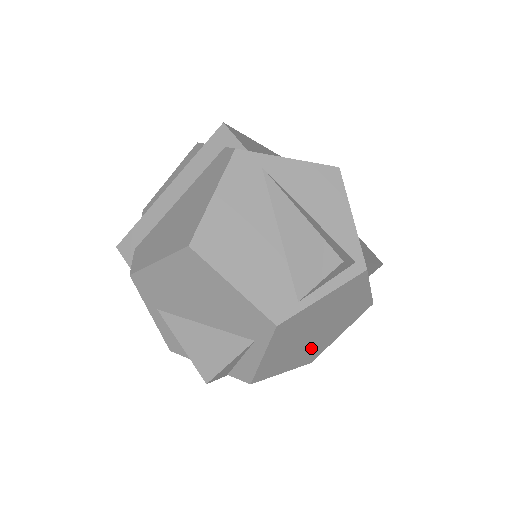
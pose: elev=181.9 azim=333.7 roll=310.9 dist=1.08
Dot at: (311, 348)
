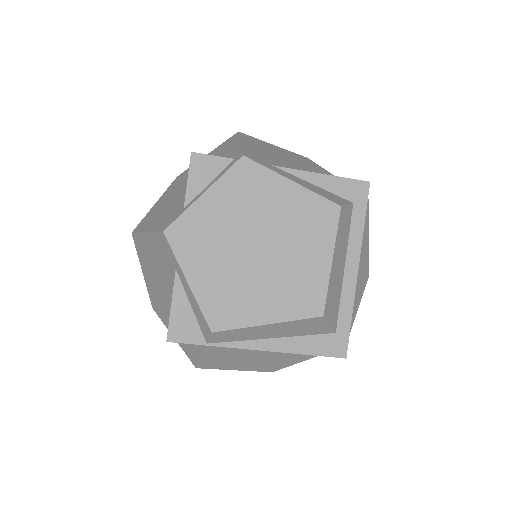
Dot at: (283, 281)
